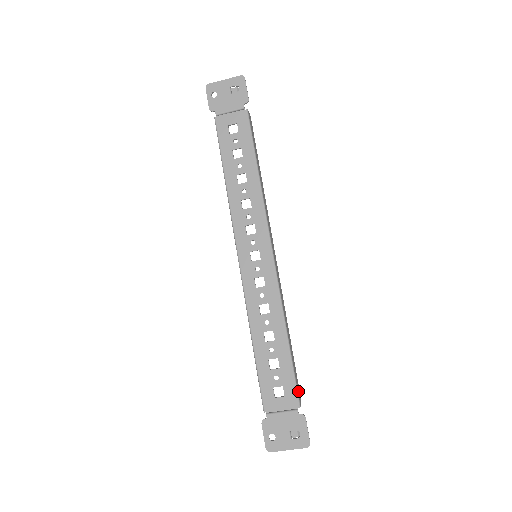
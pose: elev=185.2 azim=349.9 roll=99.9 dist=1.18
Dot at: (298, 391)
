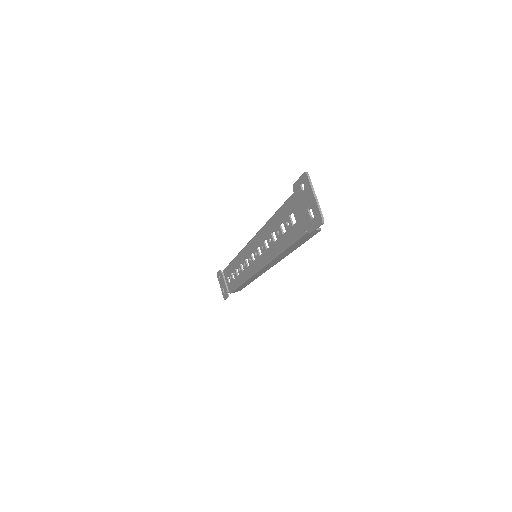
Dot at: (235, 291)
